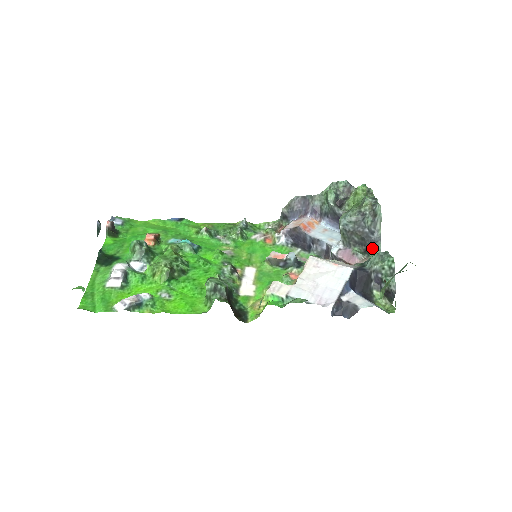
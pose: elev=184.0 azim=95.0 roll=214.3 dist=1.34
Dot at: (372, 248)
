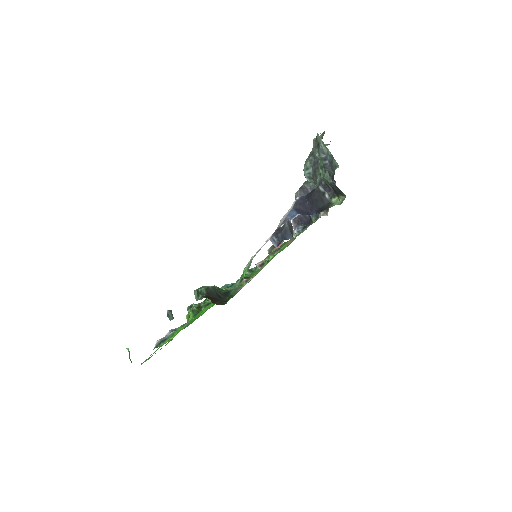
Dot at: (334, 171)
